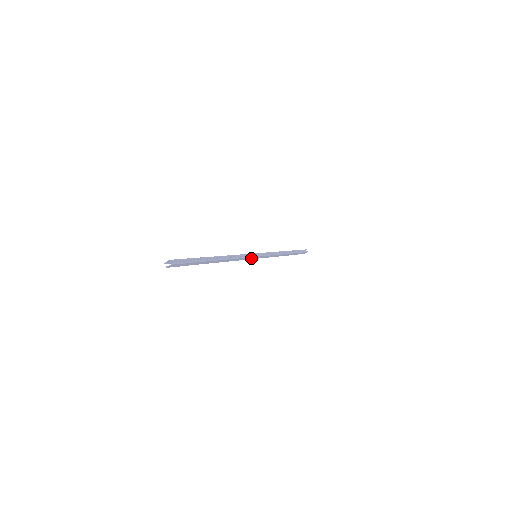
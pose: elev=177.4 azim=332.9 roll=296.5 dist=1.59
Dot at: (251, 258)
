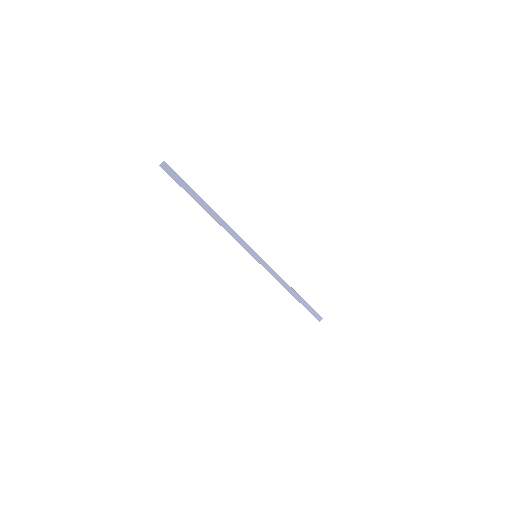
Dot at: (250, 252)
